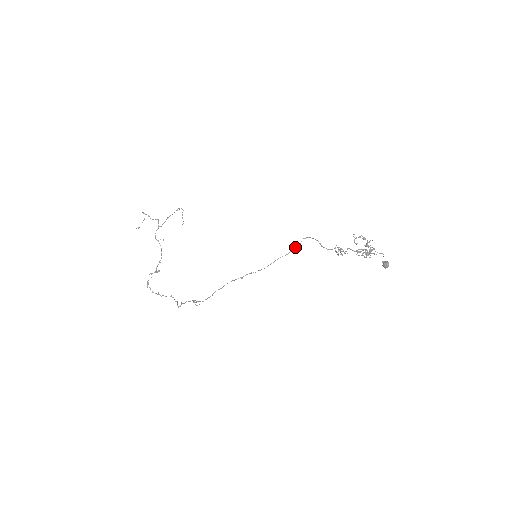
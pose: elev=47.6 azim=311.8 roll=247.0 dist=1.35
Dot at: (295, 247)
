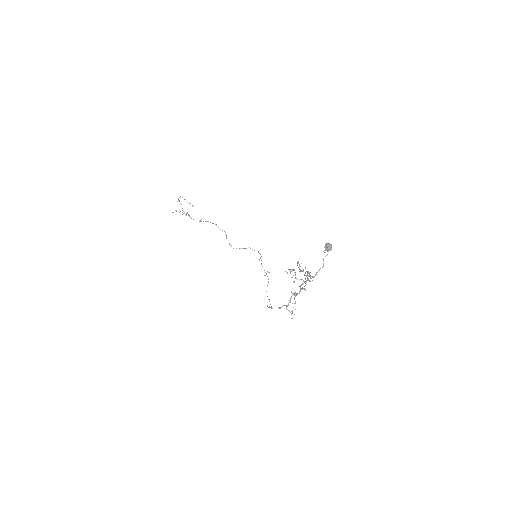
Dot at: occluded
